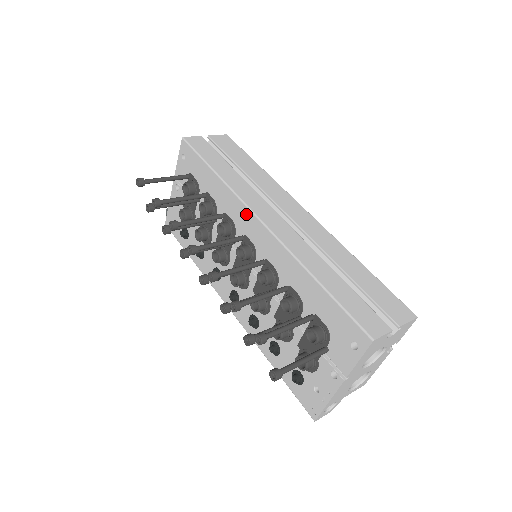
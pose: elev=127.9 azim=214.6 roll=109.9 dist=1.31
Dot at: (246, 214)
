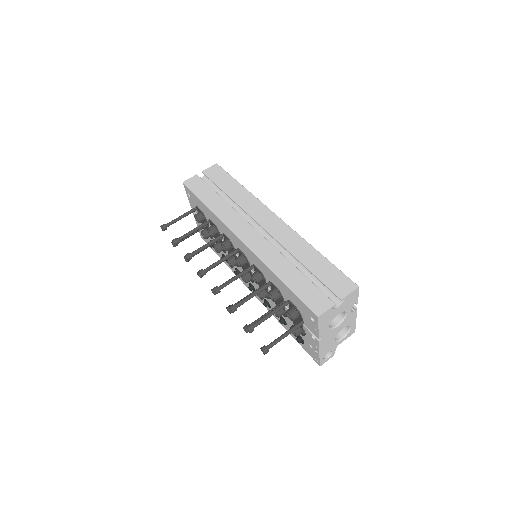
Dot at: (232, 235)
